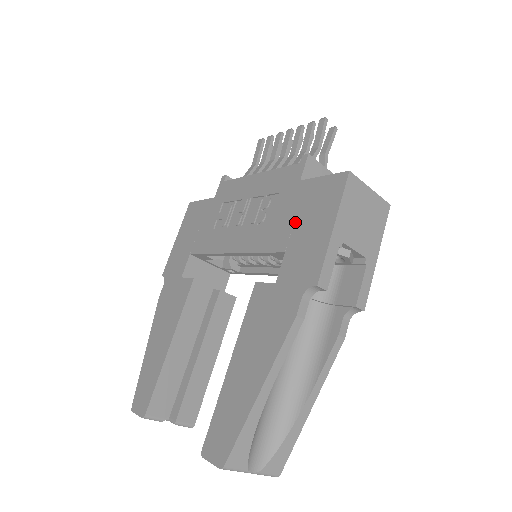
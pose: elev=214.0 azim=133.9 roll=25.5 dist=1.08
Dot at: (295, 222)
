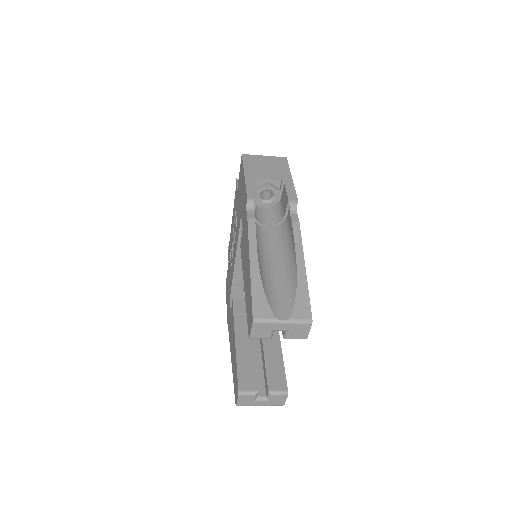
Dot at: (240, 201)
